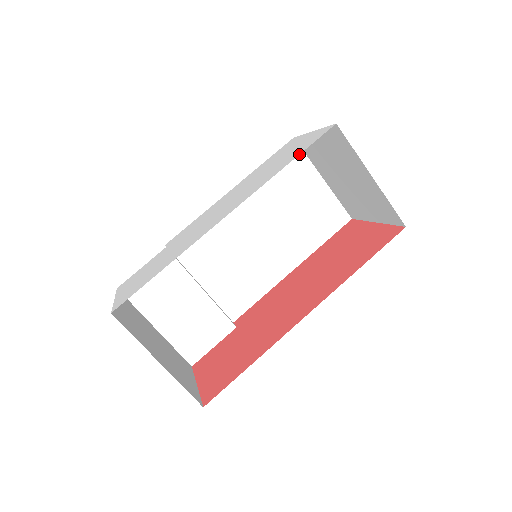
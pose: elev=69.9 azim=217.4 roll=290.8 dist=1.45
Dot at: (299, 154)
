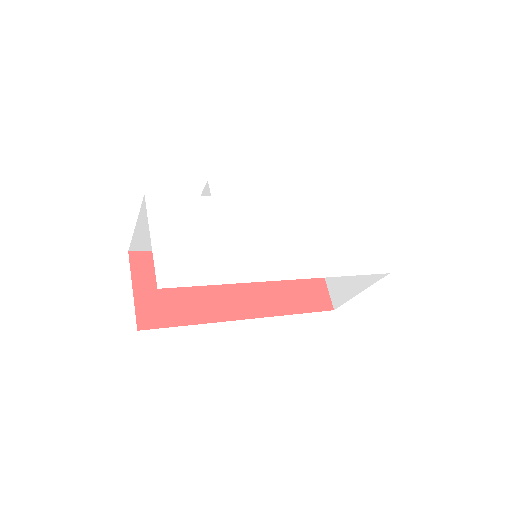
Dot at: occluded
